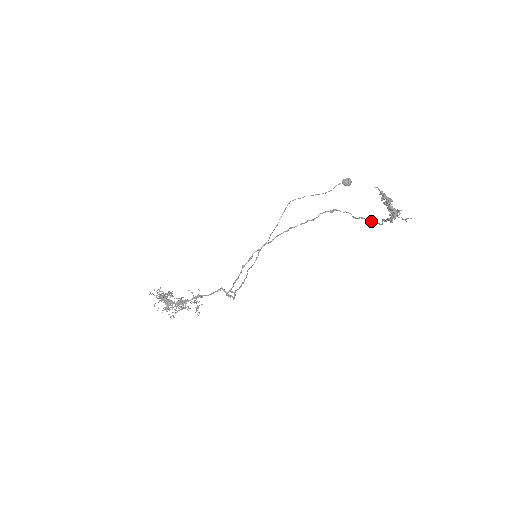
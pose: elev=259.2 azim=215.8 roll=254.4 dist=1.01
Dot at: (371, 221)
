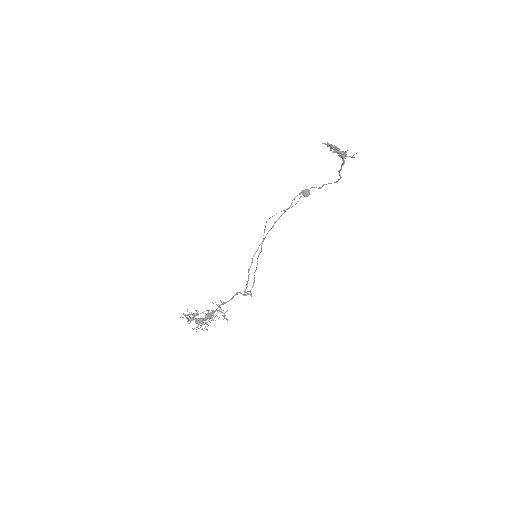
Dot at: occluded
